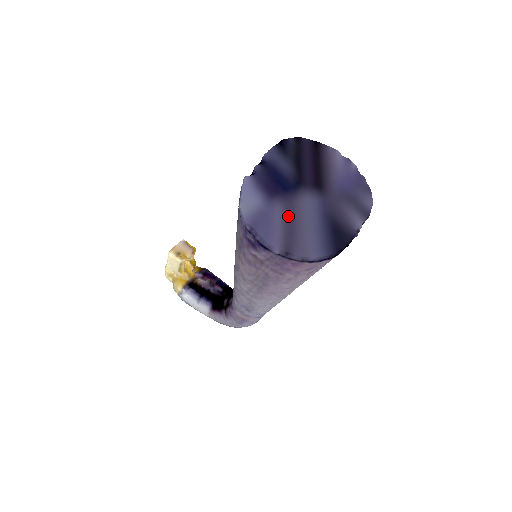
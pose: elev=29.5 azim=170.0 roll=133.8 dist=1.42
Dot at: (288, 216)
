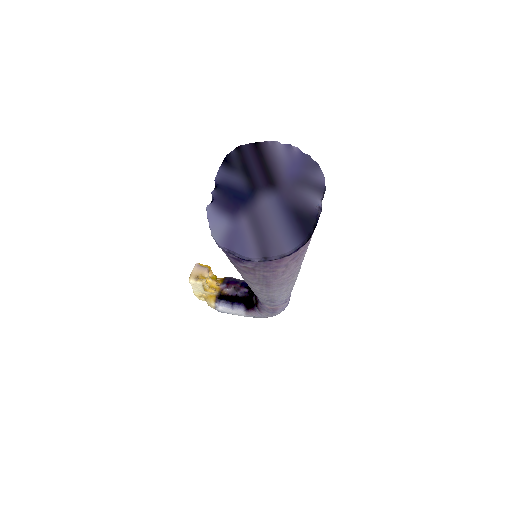
Dot at: (254, 224)
